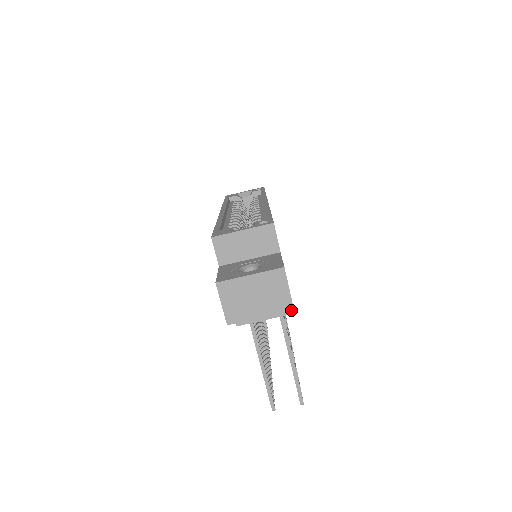
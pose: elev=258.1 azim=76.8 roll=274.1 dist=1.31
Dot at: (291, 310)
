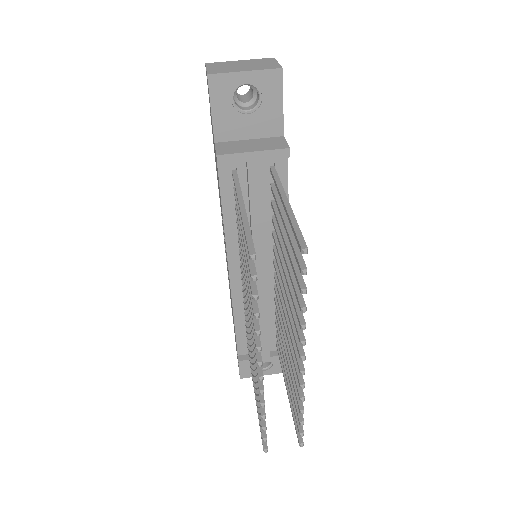
Dot at: (279, 68)
